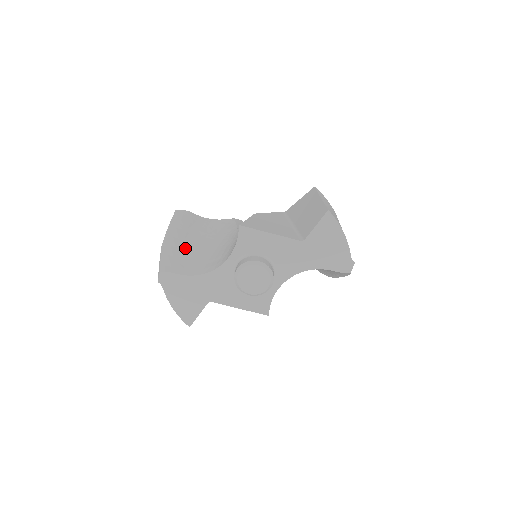
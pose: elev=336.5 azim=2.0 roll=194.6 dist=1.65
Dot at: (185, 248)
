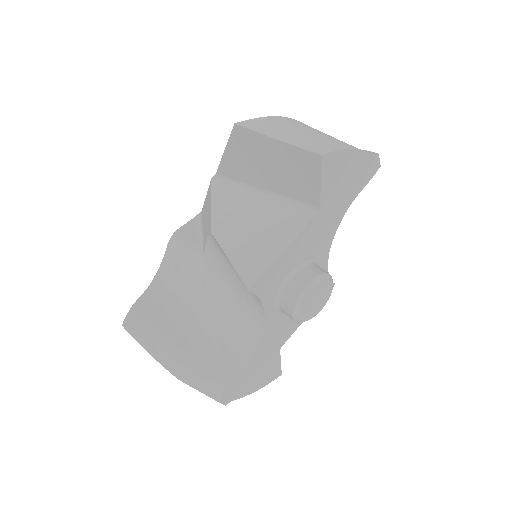
Dot at: (195, 347)
